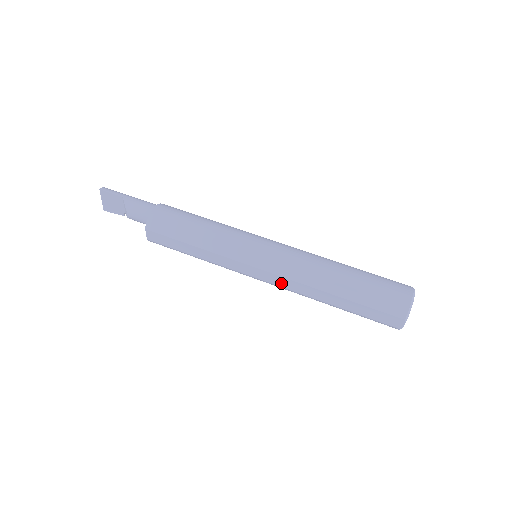
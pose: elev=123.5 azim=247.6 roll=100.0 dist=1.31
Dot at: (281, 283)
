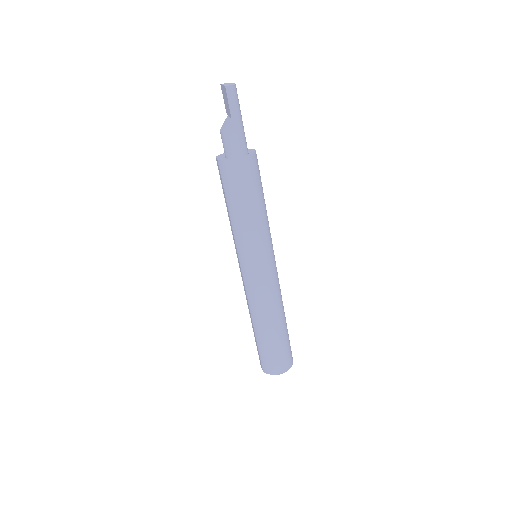
Dot at: occluded
